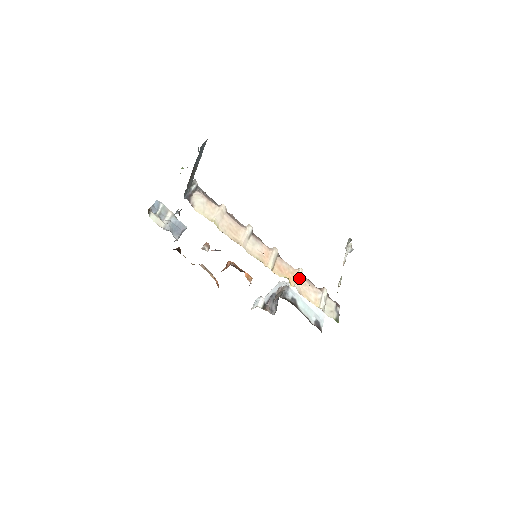
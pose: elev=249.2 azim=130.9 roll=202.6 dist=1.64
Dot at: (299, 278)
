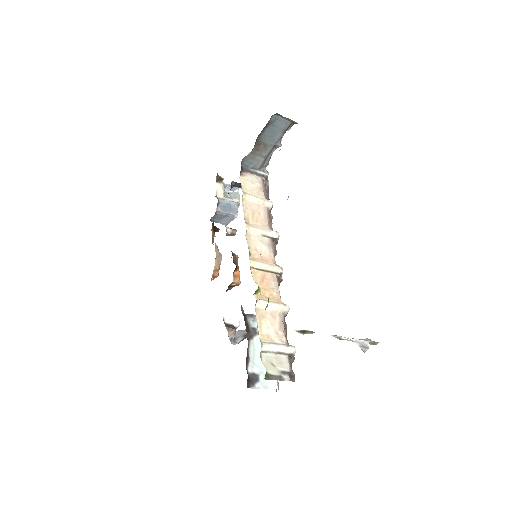
Dot at: (274, 305)
